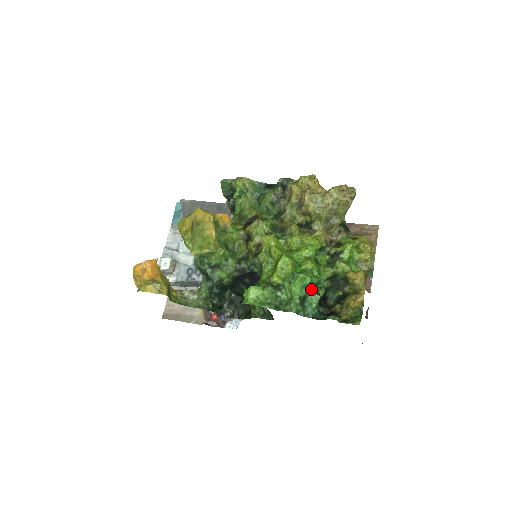
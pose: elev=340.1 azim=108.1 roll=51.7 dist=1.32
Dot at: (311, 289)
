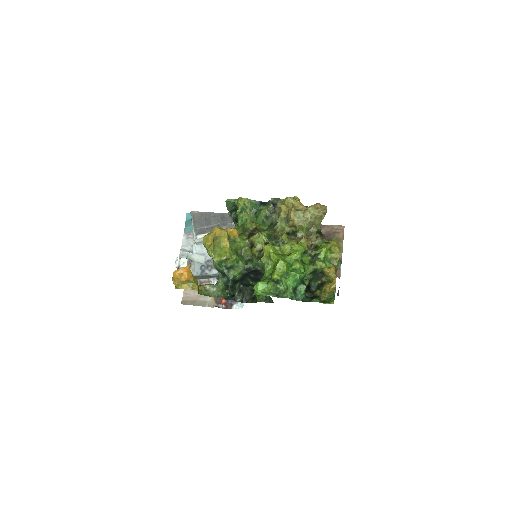
Dot at: (300, 282)
